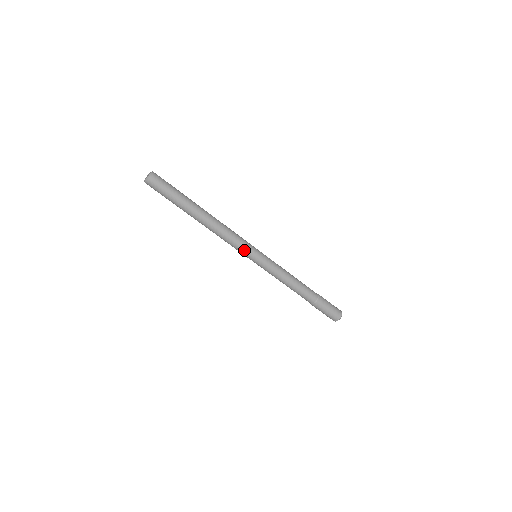
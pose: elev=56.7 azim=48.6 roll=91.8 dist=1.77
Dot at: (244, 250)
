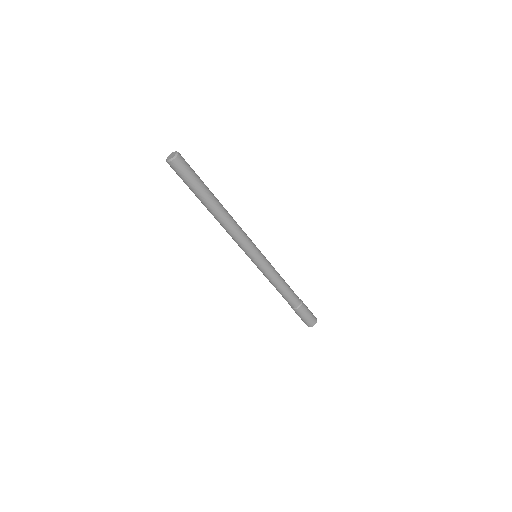
Dot at: (249, 249)
